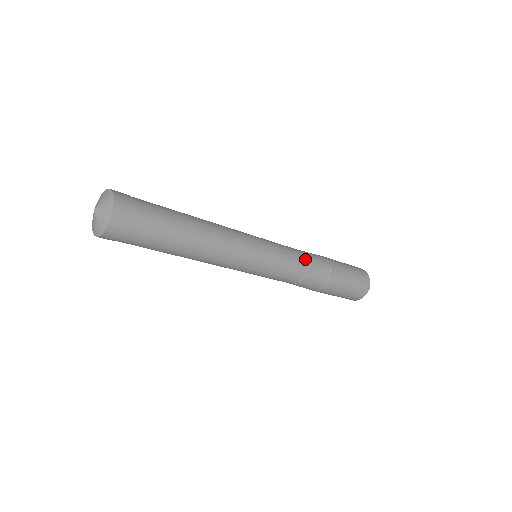
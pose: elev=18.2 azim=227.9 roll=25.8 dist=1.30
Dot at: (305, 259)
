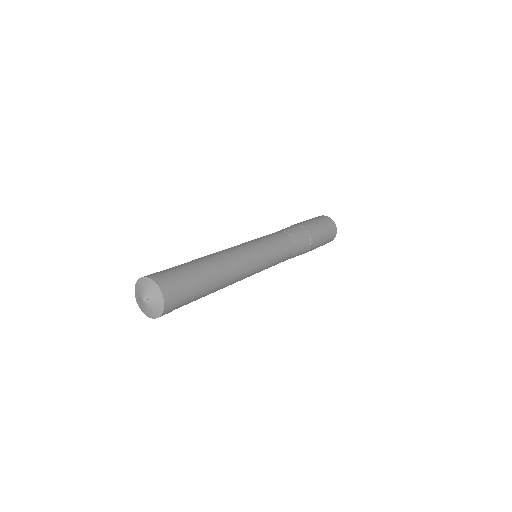
Dot at: (294, 246)
